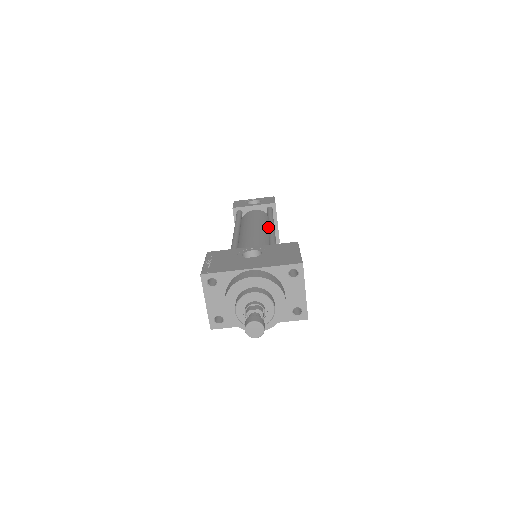
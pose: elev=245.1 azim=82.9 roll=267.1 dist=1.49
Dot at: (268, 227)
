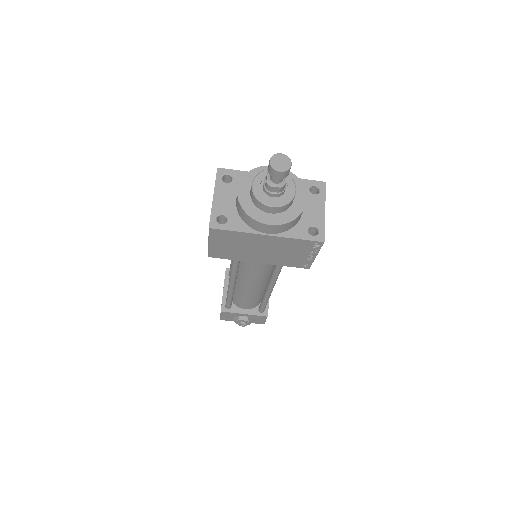
Dot at: occluded
